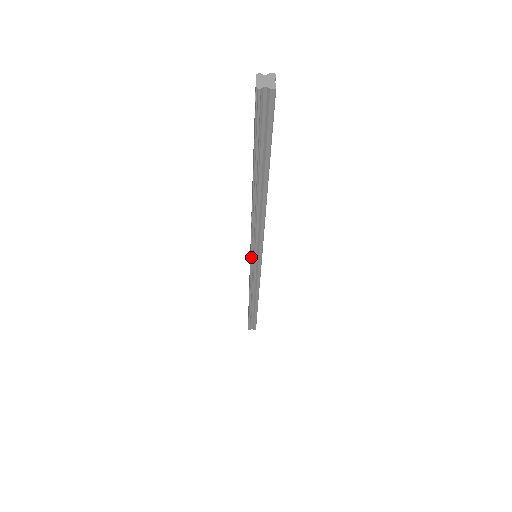
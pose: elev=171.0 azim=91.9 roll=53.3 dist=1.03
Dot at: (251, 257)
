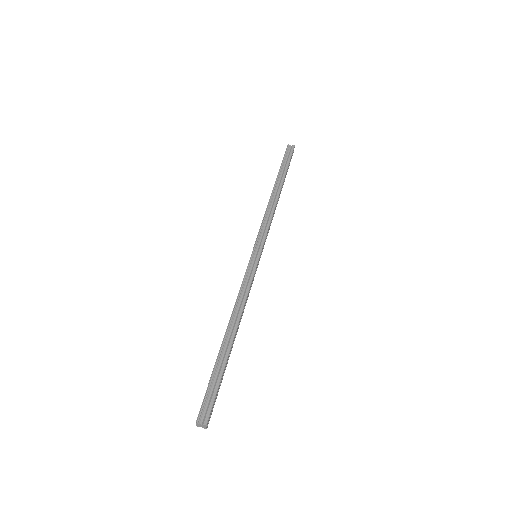
Dot at: occluded
